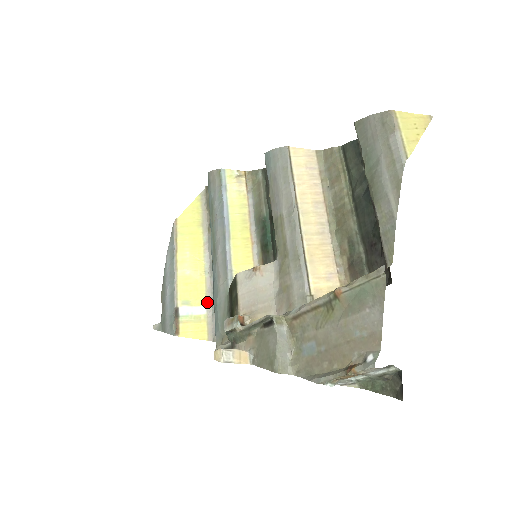
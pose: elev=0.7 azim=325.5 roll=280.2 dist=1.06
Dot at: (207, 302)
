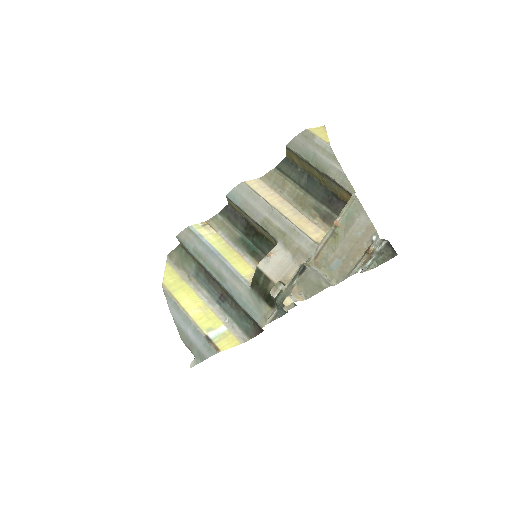
Dot at: (223, 322)
